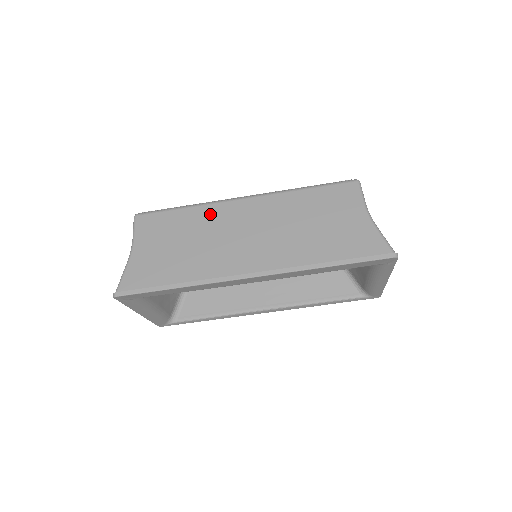
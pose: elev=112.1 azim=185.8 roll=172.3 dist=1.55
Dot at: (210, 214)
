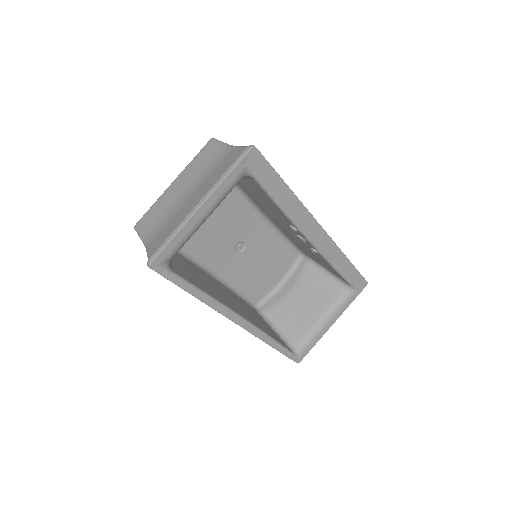
Dot at: occluded
